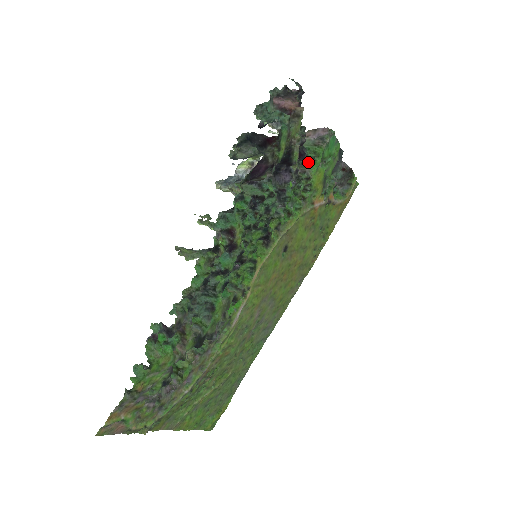
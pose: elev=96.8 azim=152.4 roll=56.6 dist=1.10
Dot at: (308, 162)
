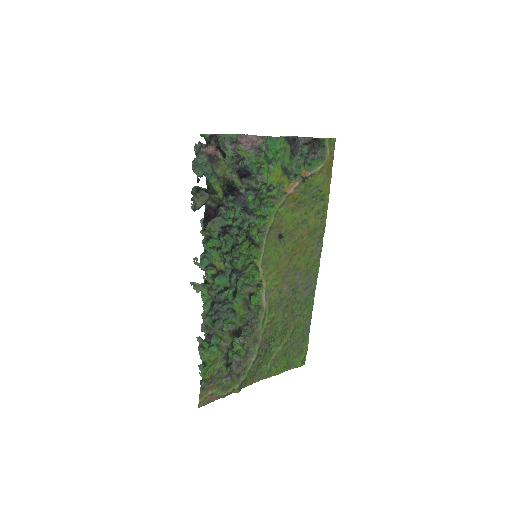
Dot at: (256, 174)
